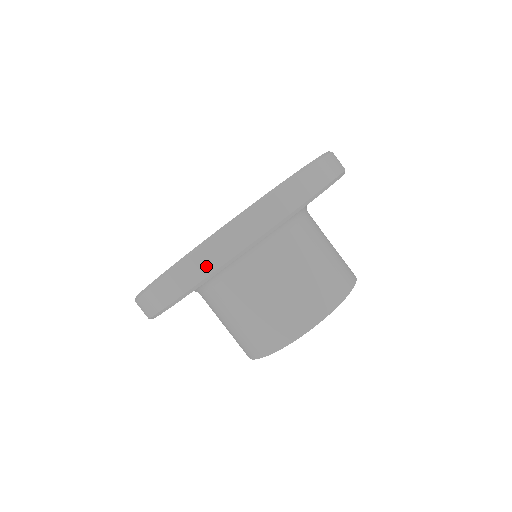
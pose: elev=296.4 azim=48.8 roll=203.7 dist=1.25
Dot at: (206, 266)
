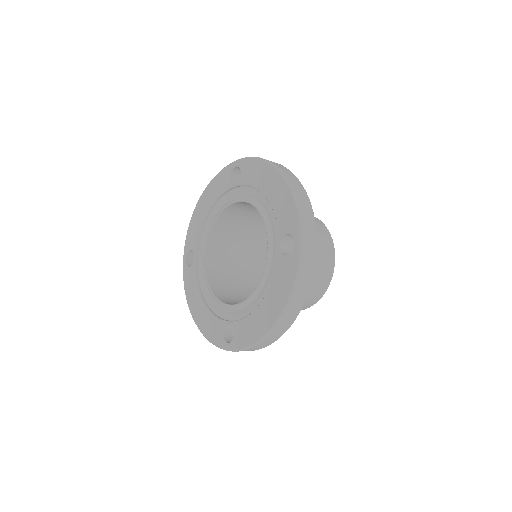
Dot at: occluded
